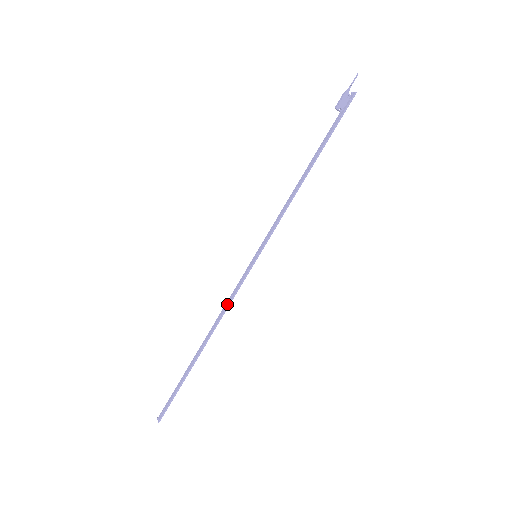
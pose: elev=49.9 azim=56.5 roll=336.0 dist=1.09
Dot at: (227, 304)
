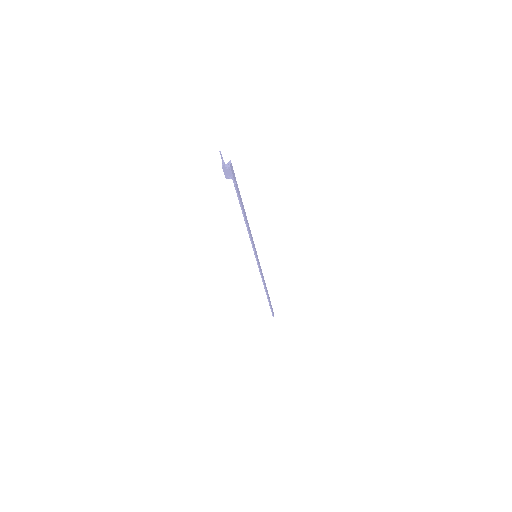
Dot at: (261, 276)
